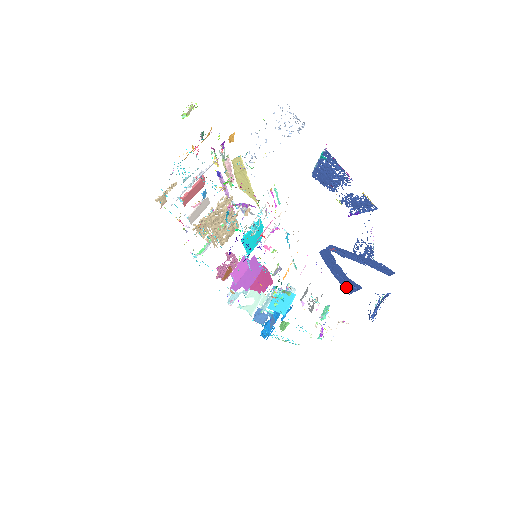
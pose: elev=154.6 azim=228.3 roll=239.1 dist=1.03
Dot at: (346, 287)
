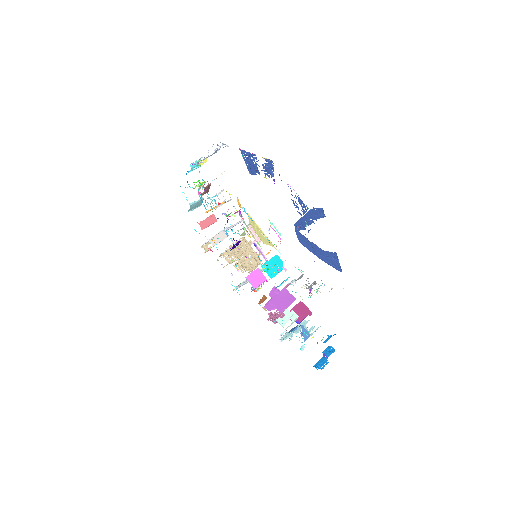
Dot at: (335, 266)
